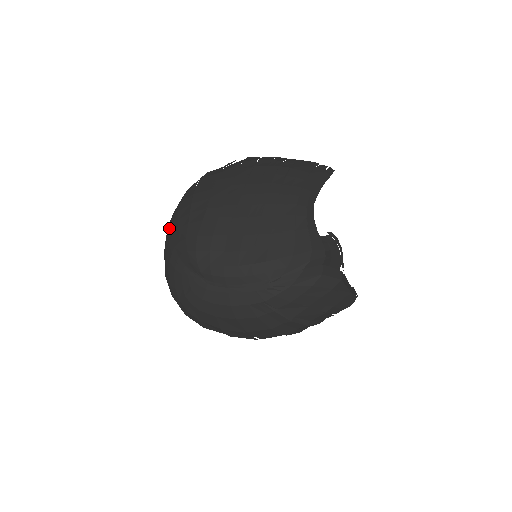
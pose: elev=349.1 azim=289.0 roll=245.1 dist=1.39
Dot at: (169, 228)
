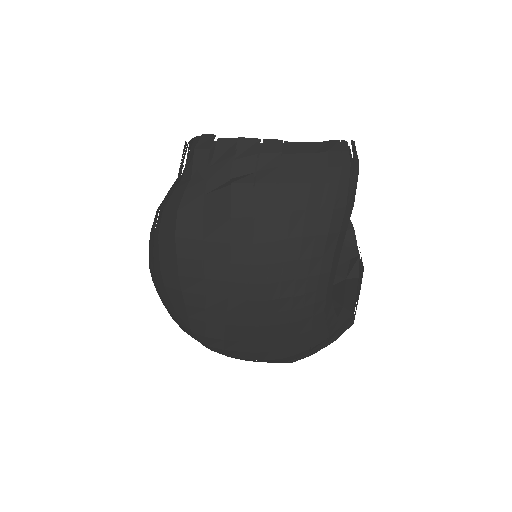
Dot at: (157, 288)
